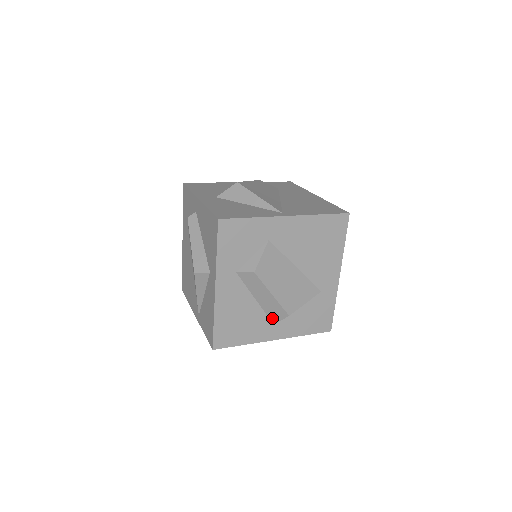
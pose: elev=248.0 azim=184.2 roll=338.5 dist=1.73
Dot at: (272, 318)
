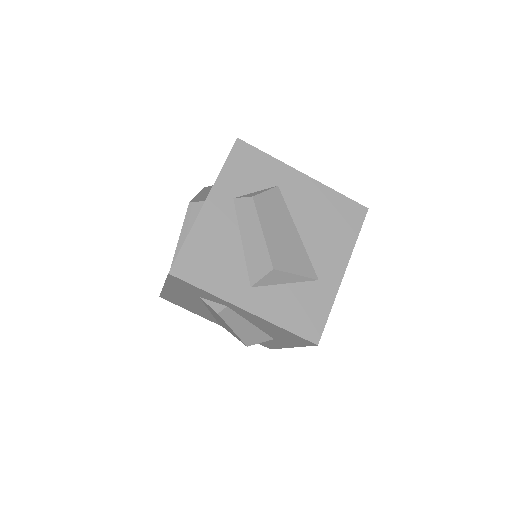
Dot at: (252, 275)
